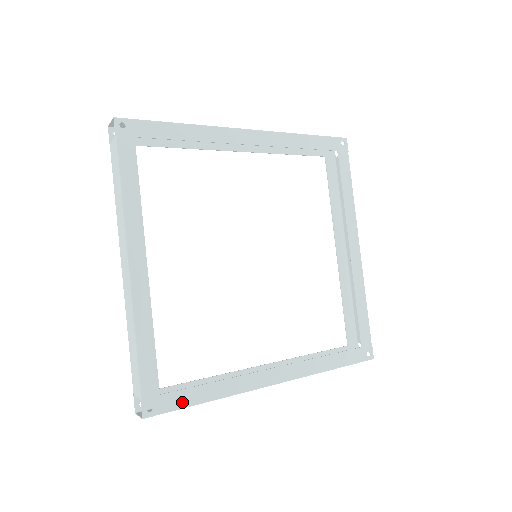
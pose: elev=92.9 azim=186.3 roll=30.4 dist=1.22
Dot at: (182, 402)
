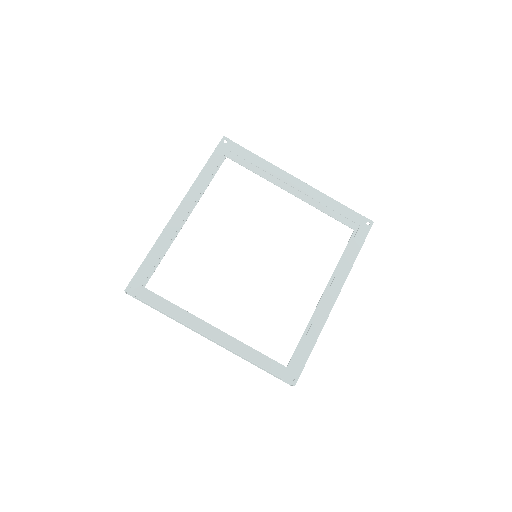
Dot at: (303, 360)
